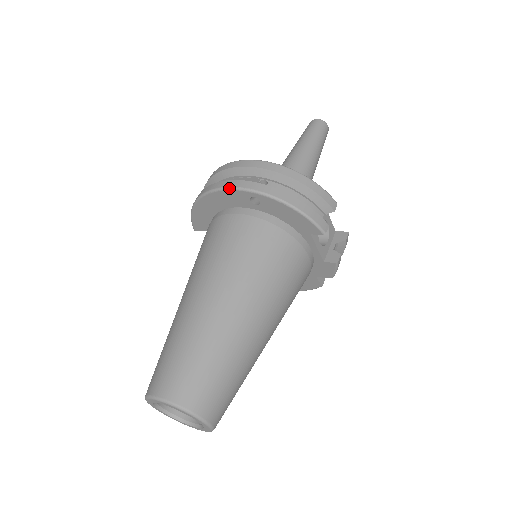
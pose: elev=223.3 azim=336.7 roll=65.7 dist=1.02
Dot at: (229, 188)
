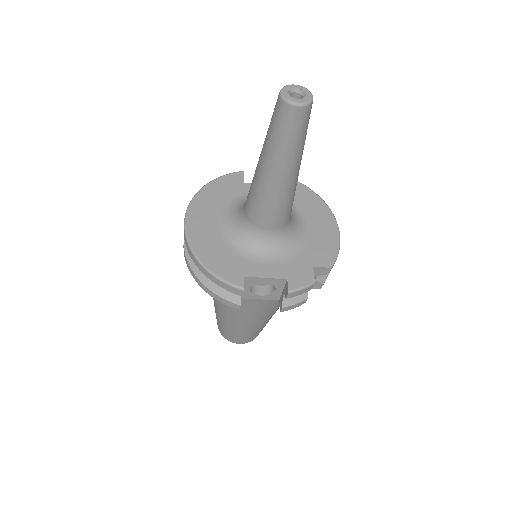
Dot at: occluded
